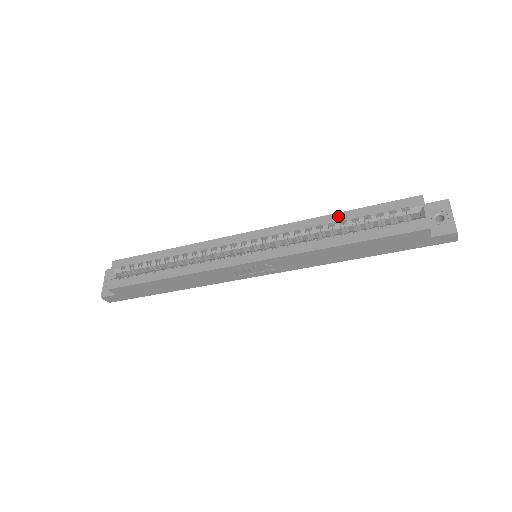
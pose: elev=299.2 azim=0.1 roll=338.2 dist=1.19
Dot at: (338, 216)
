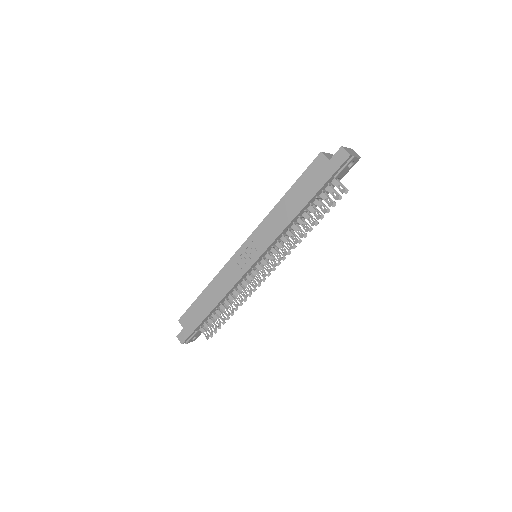
Dot at: occluded
